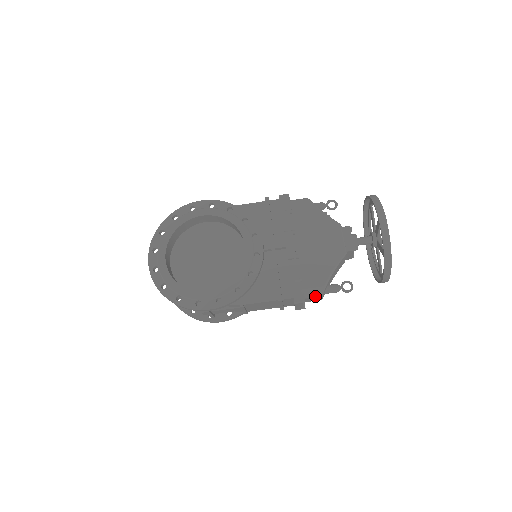
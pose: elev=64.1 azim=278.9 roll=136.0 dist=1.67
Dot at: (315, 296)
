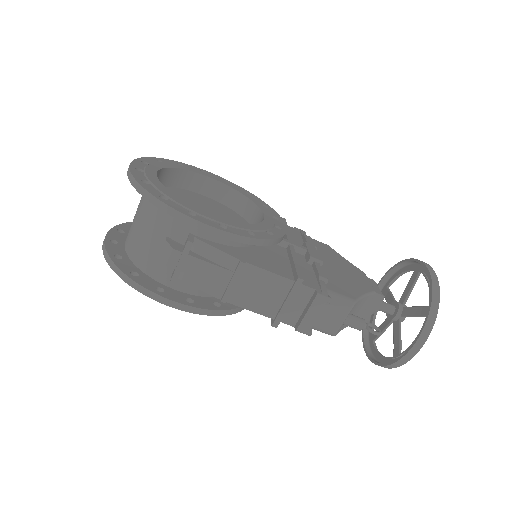
Dot at: (340, 308)
